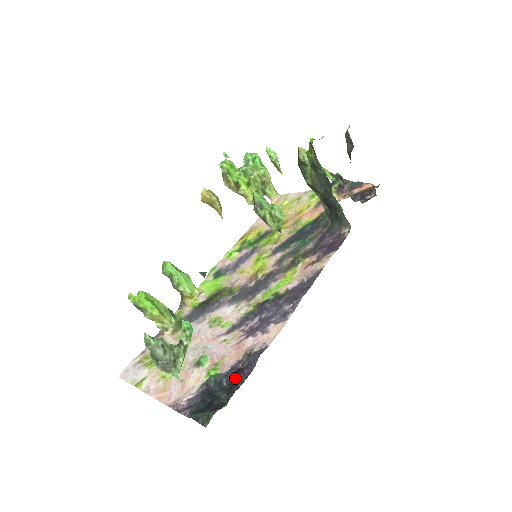
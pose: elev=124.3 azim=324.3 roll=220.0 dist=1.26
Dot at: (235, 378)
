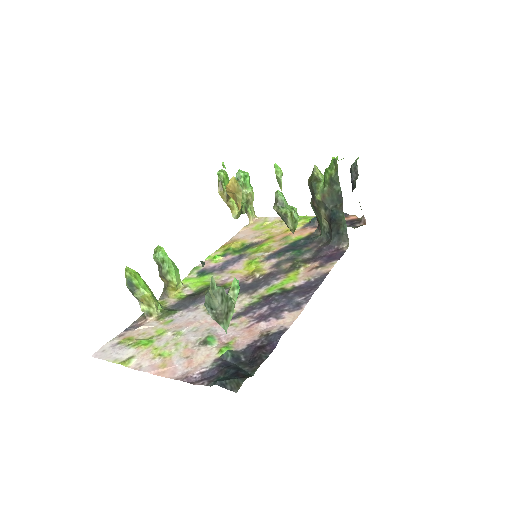
Dot at: (257, 353)
